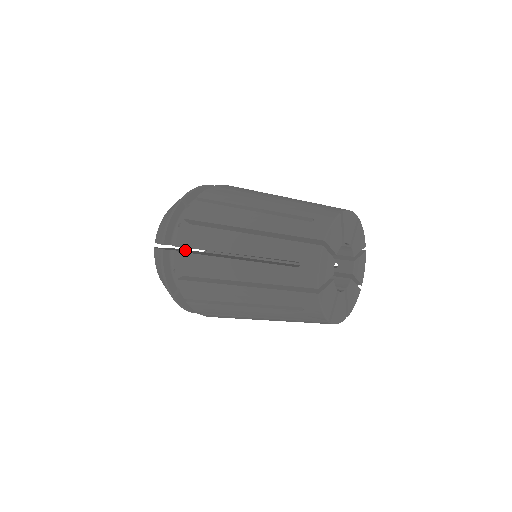
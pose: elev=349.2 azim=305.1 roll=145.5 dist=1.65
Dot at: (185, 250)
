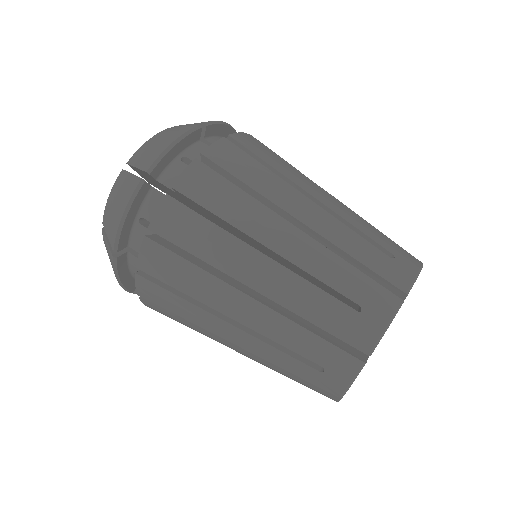
Dot at: occluded
